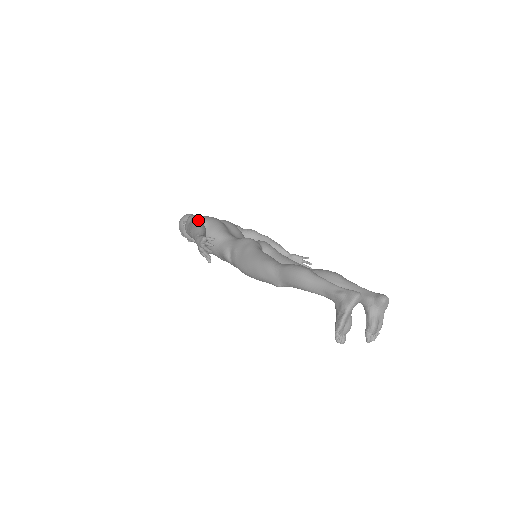
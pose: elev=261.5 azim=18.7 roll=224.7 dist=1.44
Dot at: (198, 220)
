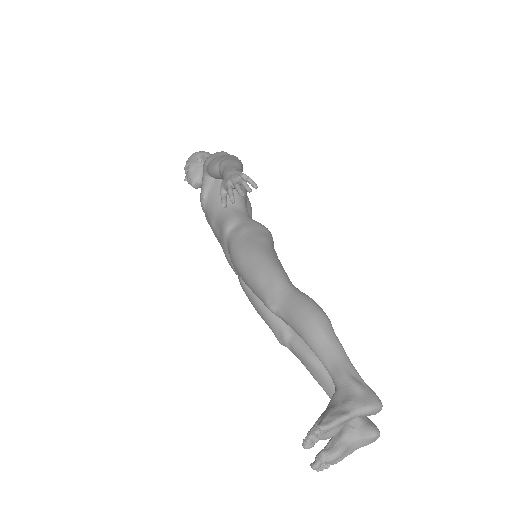
Dot at: occluded
